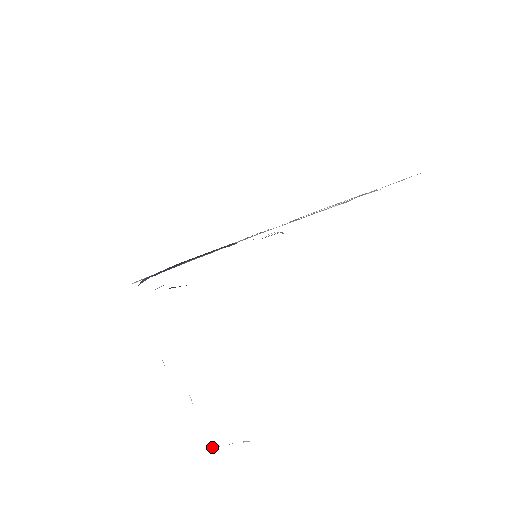
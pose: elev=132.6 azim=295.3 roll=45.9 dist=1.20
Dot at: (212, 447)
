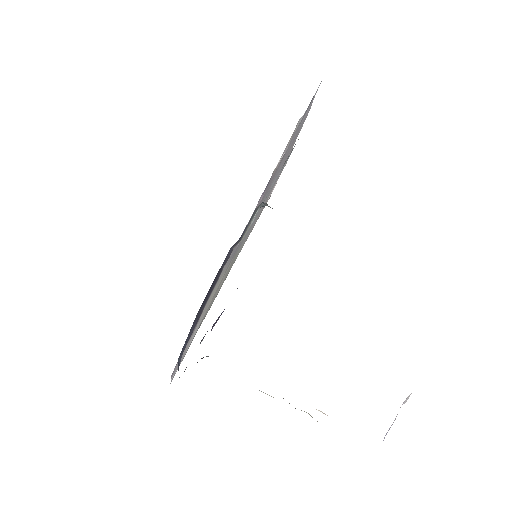
Dot at: occluded
